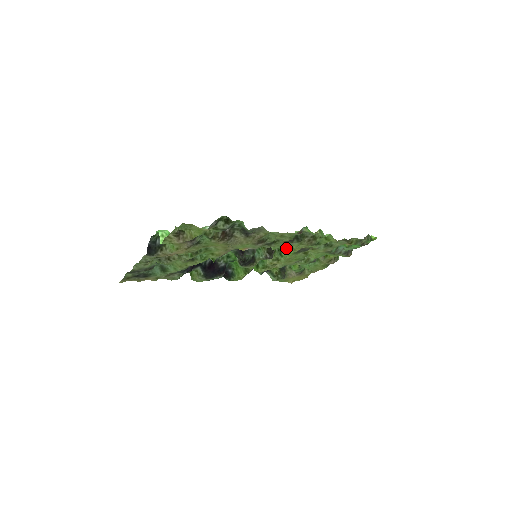
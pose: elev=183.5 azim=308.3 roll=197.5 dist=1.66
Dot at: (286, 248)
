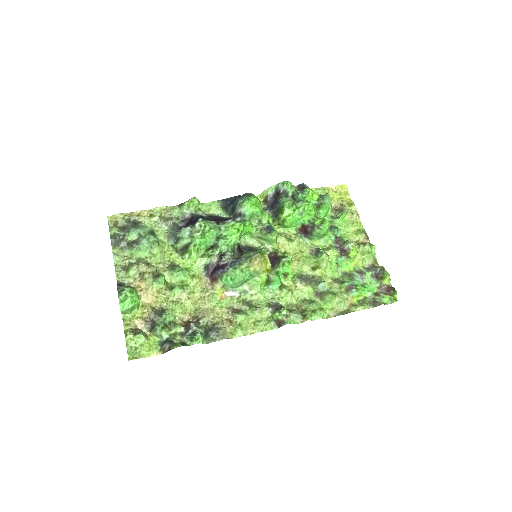
Dot at: (281, 283)
